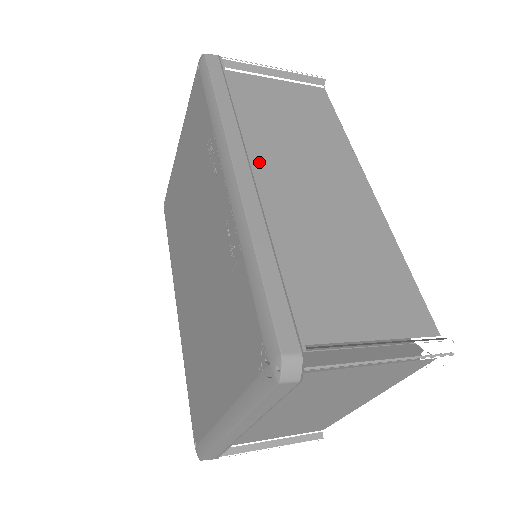
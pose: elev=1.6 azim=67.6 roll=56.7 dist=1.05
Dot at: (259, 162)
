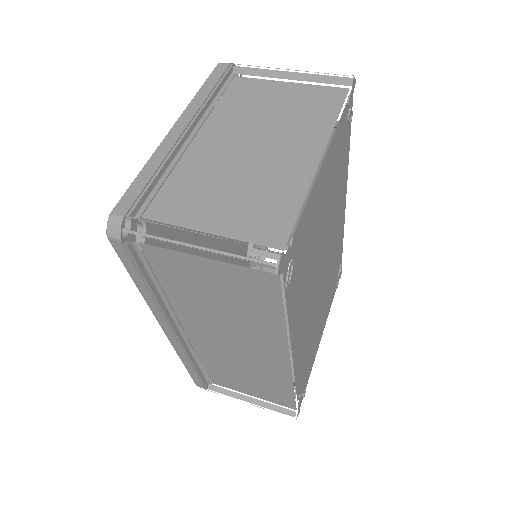
Dot at: (186, 324)
